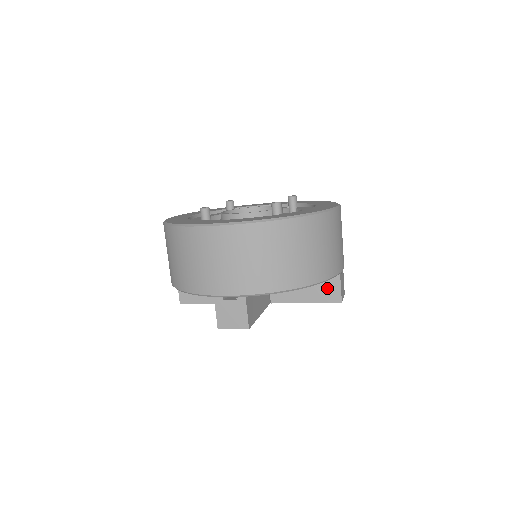
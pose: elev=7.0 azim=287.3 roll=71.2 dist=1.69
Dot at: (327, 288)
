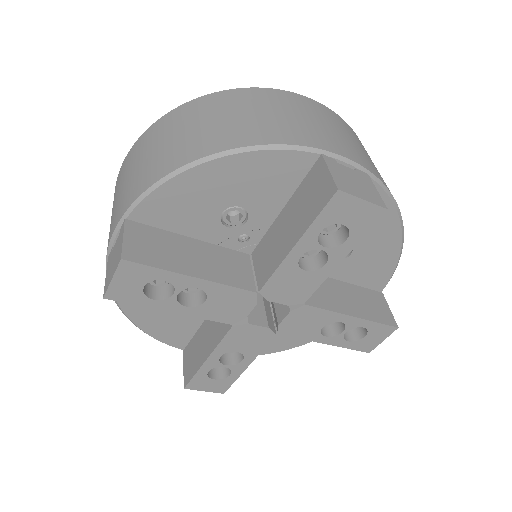
Dot at: (374, 304)
